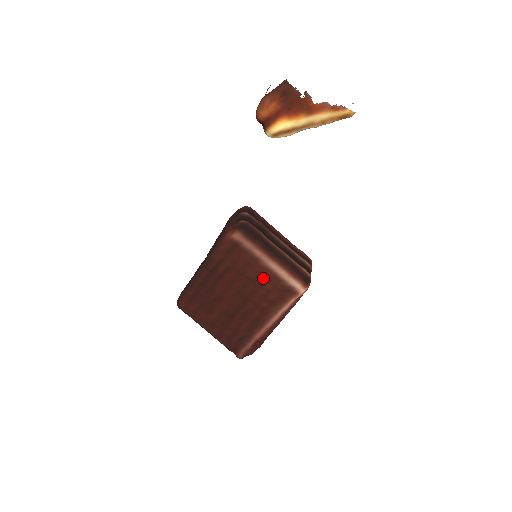
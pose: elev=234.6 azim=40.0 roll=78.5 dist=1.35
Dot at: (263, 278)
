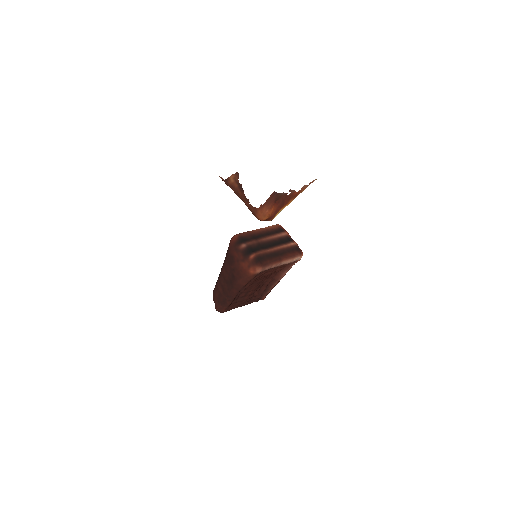
Dot at: (276, 269)
